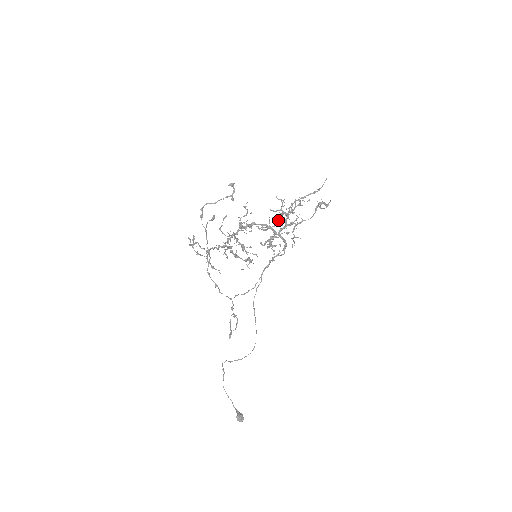
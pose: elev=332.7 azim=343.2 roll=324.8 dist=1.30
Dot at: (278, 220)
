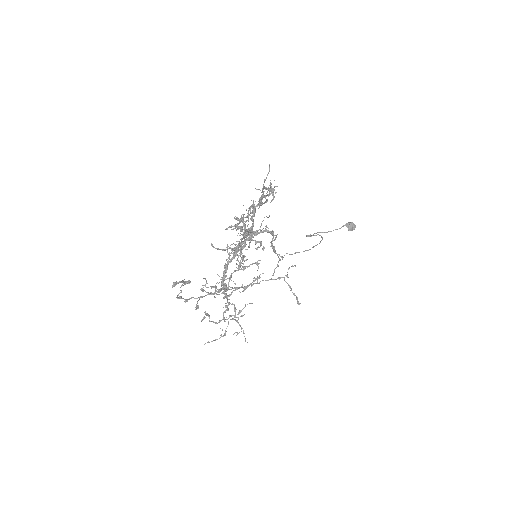
Dot at: (239, 227)
